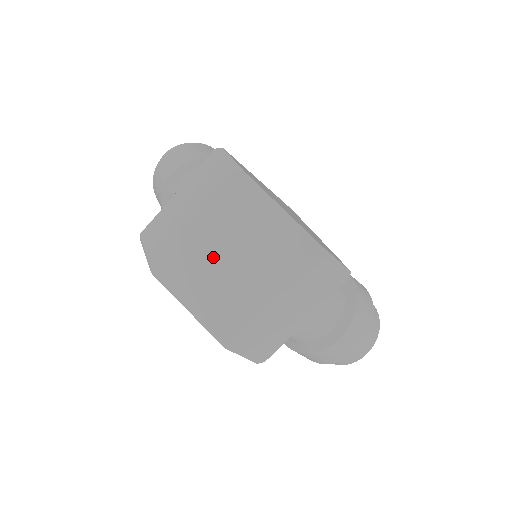
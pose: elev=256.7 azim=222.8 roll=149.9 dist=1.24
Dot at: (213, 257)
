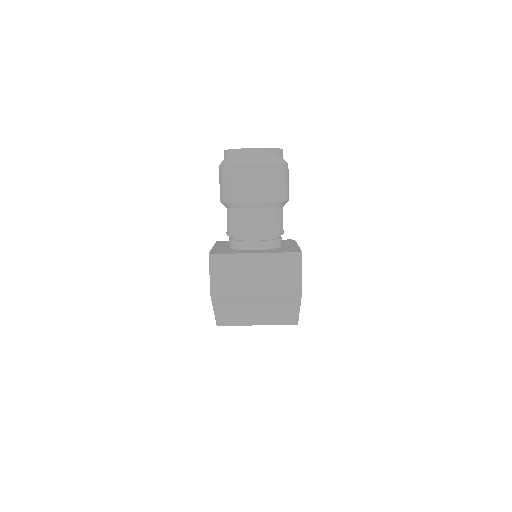
Dot at: (249, 306)
